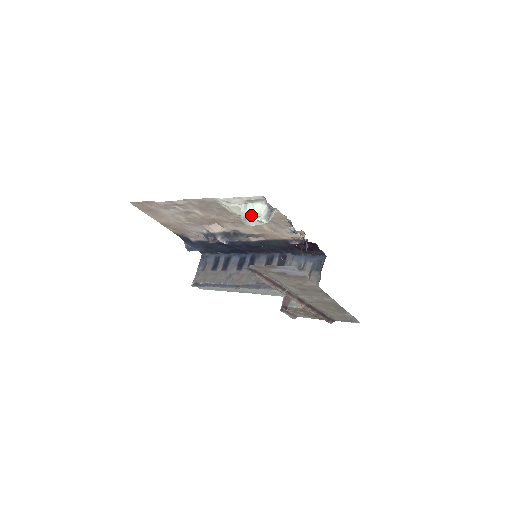
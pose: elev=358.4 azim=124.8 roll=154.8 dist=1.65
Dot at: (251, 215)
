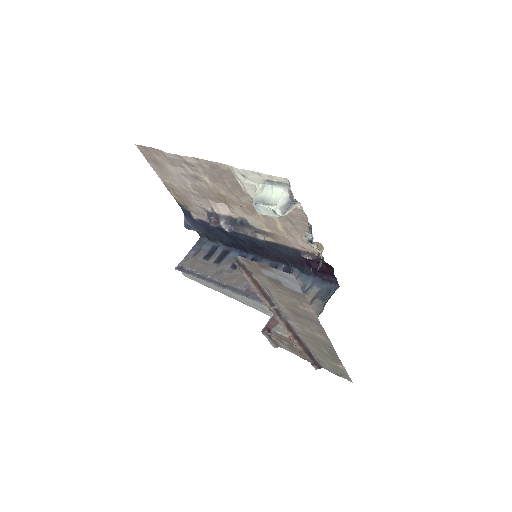
Dot at: (265, 199)
